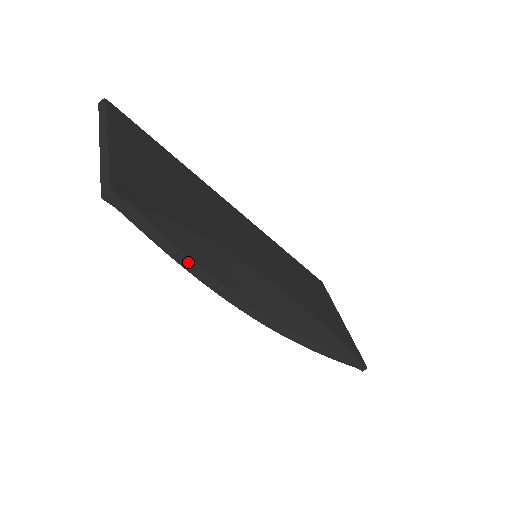
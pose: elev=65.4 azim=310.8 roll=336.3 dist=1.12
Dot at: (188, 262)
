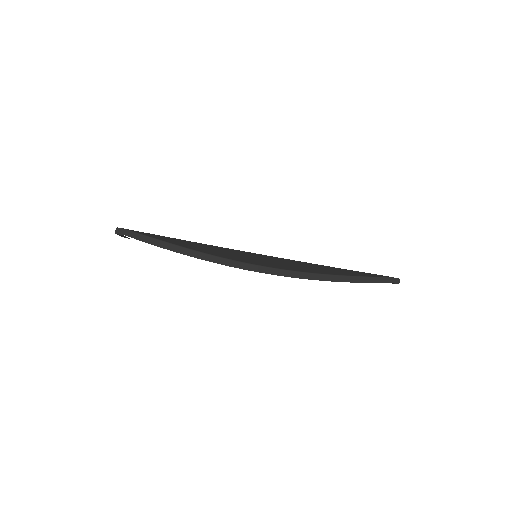
Dot at: (184, 250)
